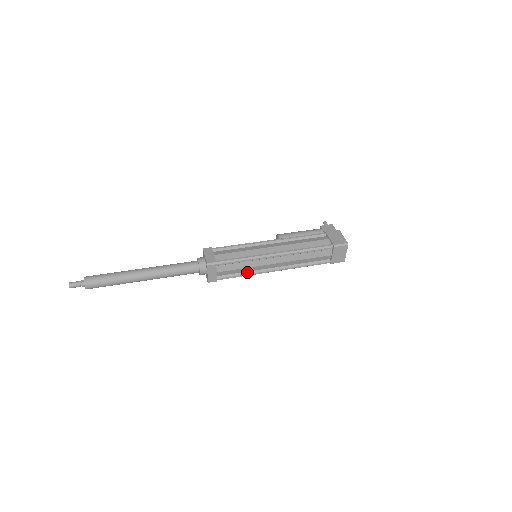
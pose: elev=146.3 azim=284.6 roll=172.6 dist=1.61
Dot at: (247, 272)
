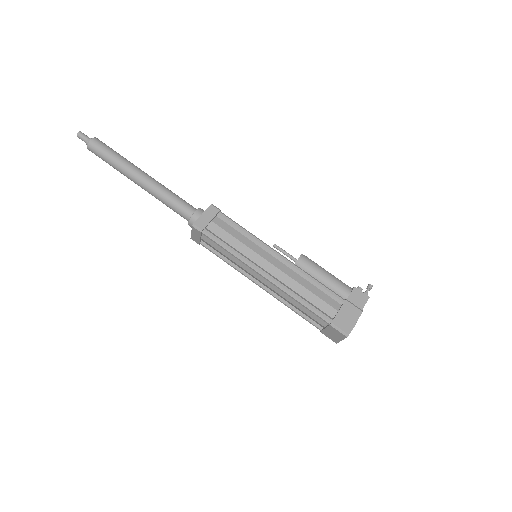
Dot at: (232, 263)
